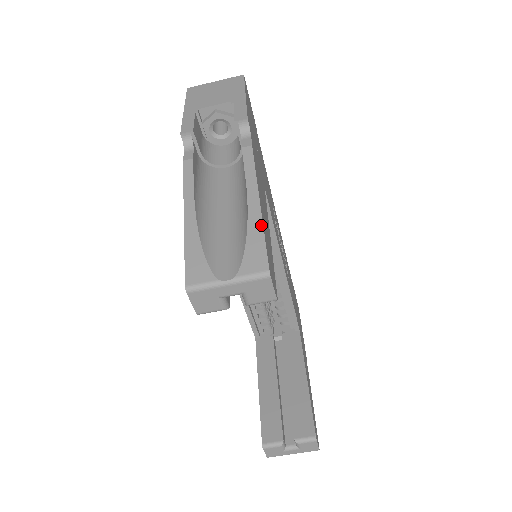
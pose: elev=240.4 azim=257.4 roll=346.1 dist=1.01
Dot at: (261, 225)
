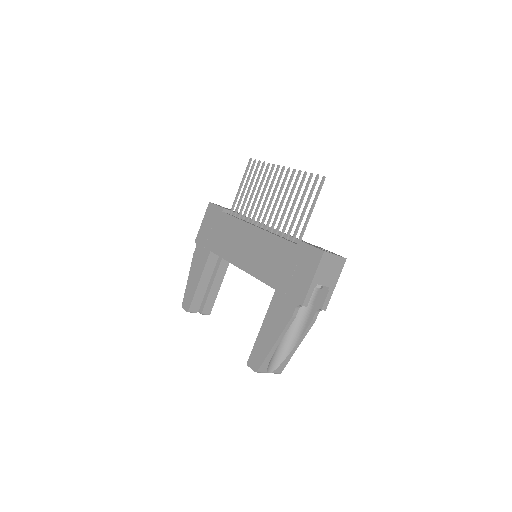
Dot at: occluded
